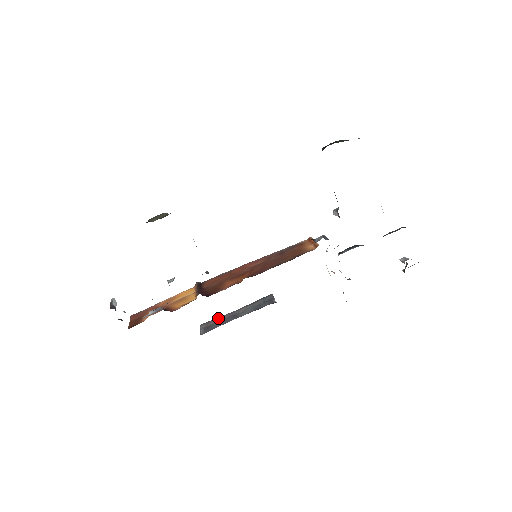
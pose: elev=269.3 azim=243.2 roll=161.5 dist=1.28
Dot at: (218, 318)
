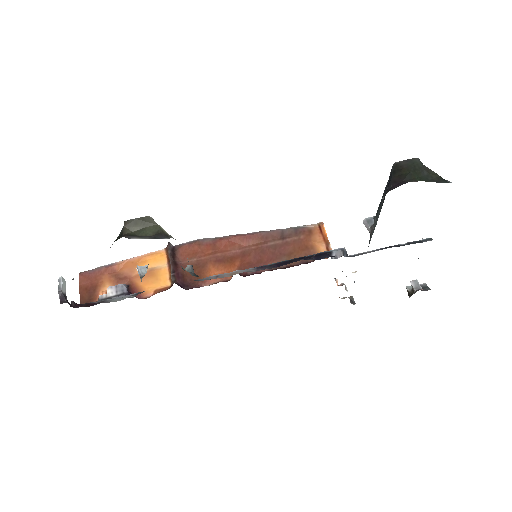
Dot at: occluded
